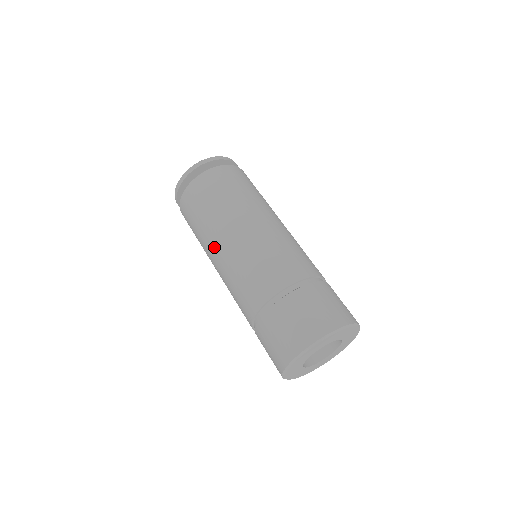
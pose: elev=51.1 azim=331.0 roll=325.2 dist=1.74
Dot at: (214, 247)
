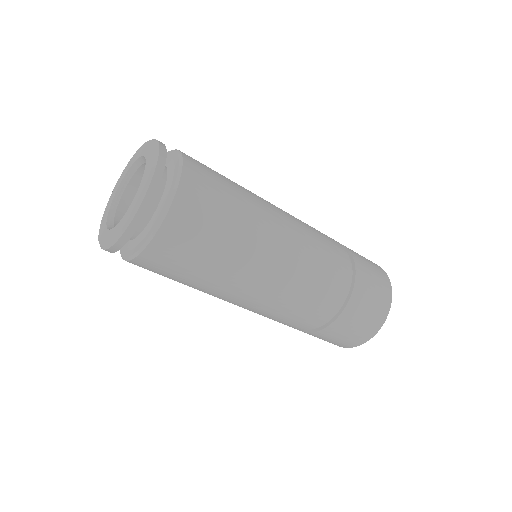
Dot at: occluded
